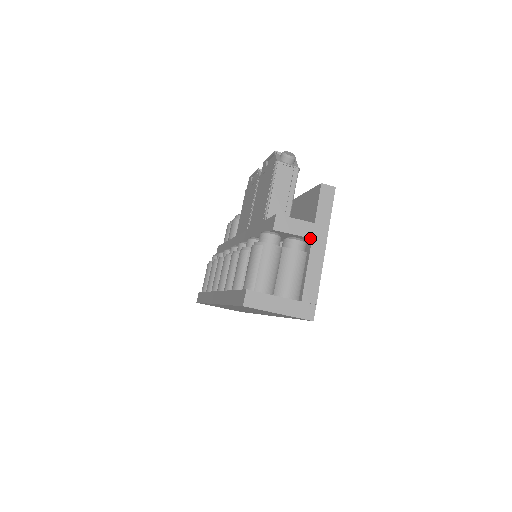
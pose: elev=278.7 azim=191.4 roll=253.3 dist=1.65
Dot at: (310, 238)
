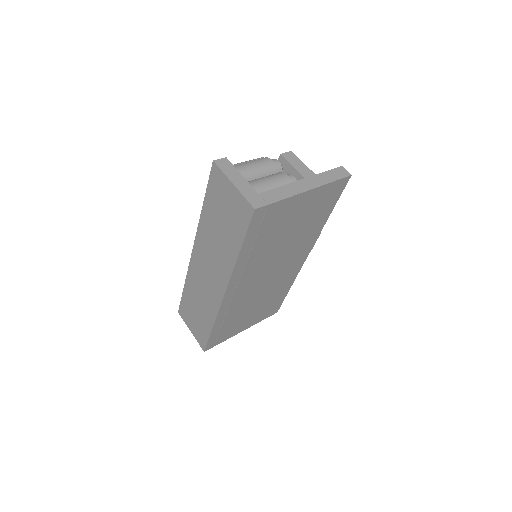
Dot at: (304, 177)
